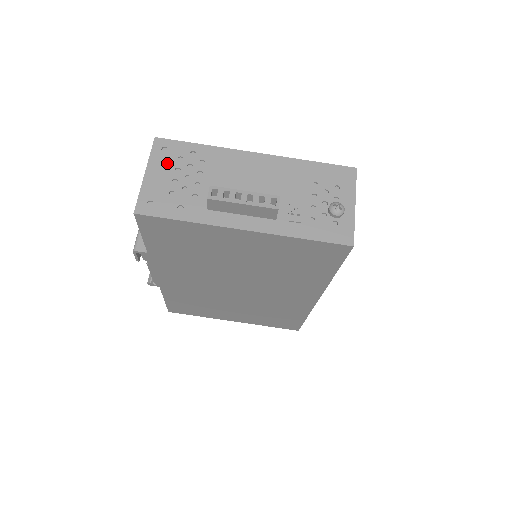
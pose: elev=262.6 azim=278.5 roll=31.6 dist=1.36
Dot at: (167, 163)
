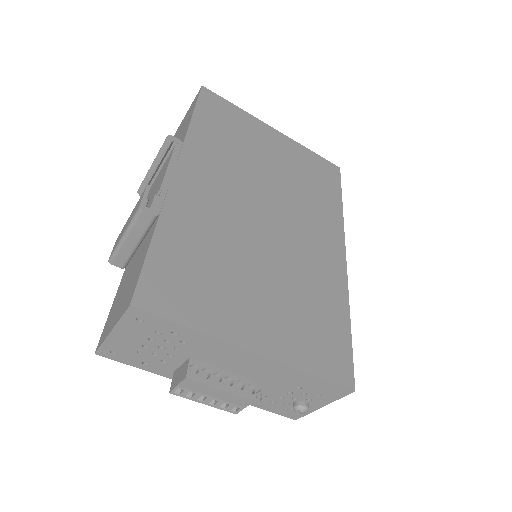
Dot at: (140, 332)
